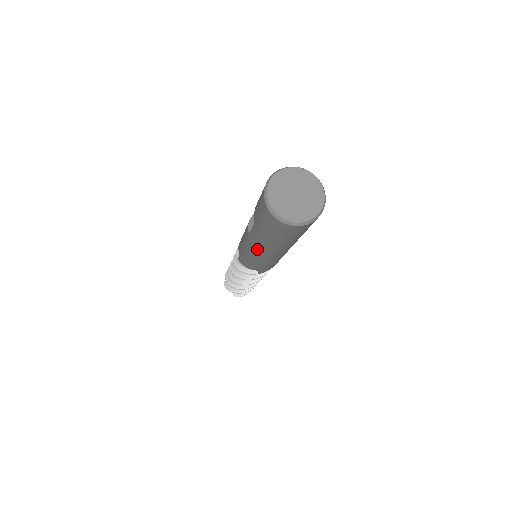
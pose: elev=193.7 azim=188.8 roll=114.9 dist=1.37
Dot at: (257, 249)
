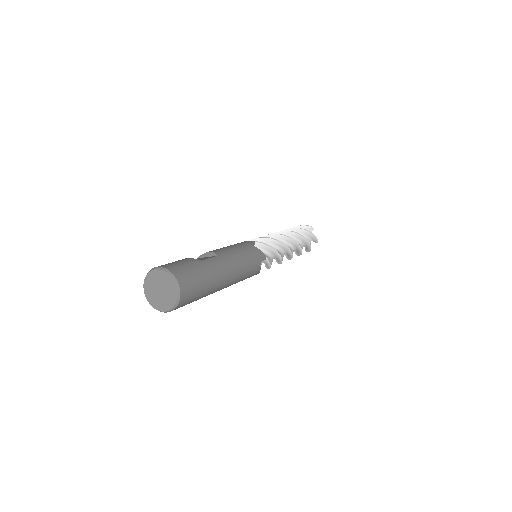
Dot at: occluded
